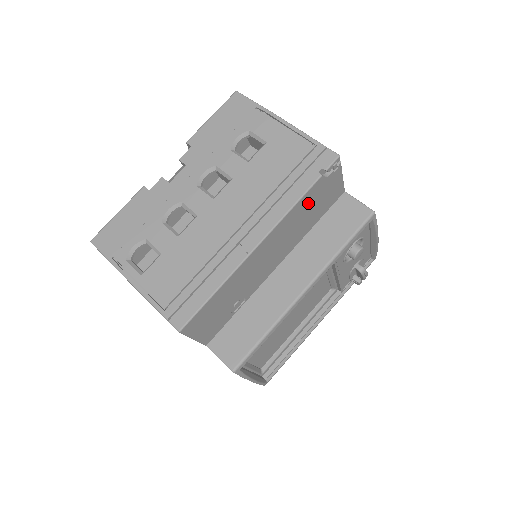
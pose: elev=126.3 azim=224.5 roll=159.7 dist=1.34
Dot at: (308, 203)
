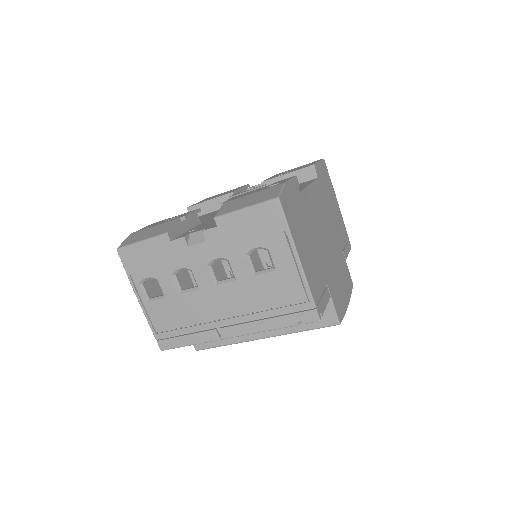
Dot at: occluded
